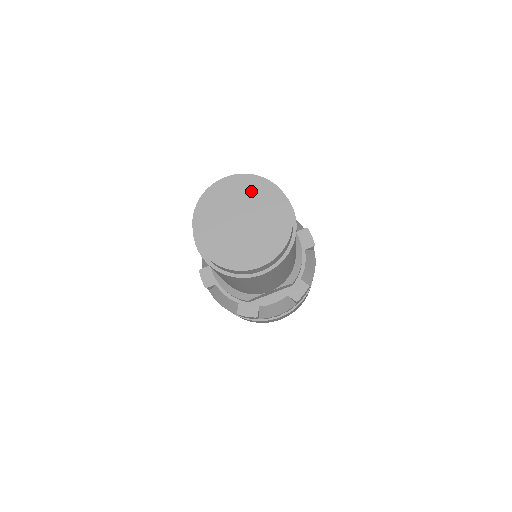
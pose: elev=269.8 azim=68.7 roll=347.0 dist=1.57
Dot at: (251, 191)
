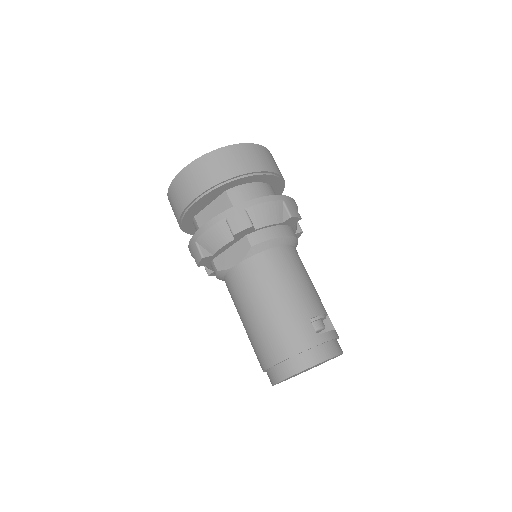
Dot at: occluded
